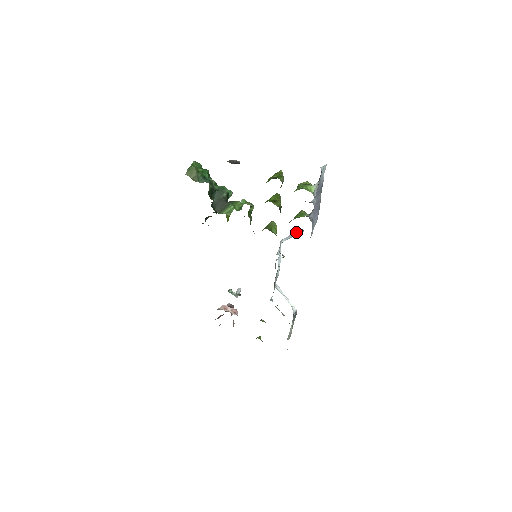
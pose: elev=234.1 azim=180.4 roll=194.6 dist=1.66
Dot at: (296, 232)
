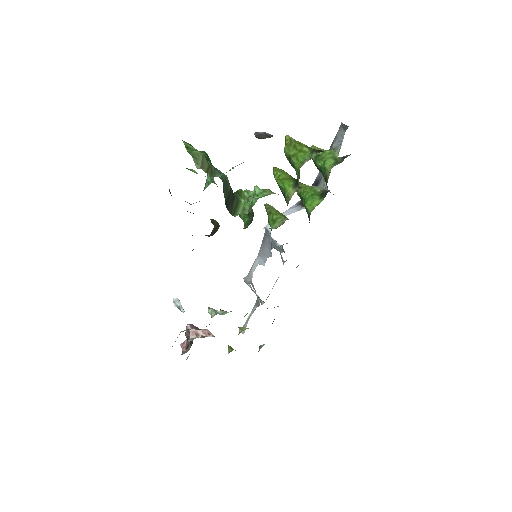
Dot at: (289, 211)
